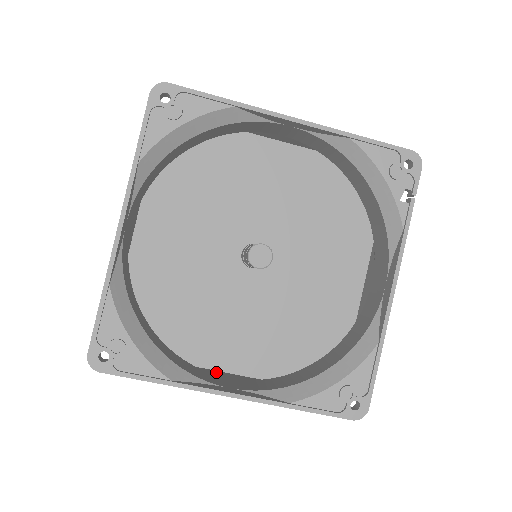
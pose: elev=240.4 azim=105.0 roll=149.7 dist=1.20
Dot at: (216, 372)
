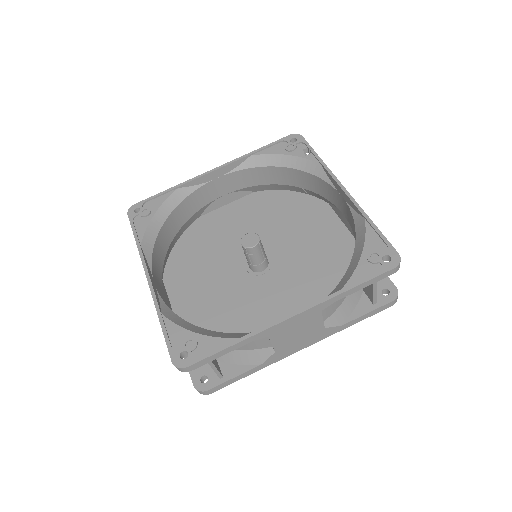
Dot at: occluded
